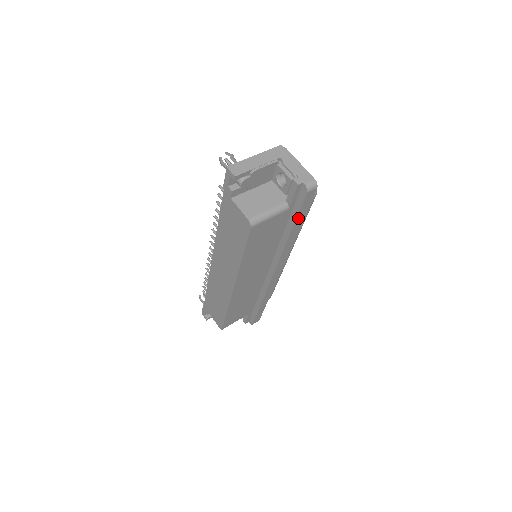
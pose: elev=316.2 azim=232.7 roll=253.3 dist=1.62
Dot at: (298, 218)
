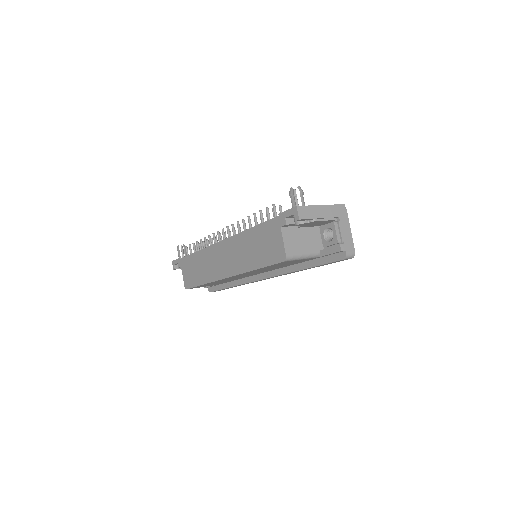
Dot at: (319, 265)
